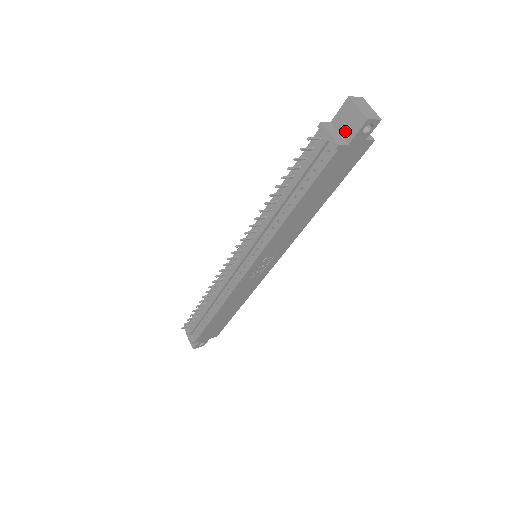
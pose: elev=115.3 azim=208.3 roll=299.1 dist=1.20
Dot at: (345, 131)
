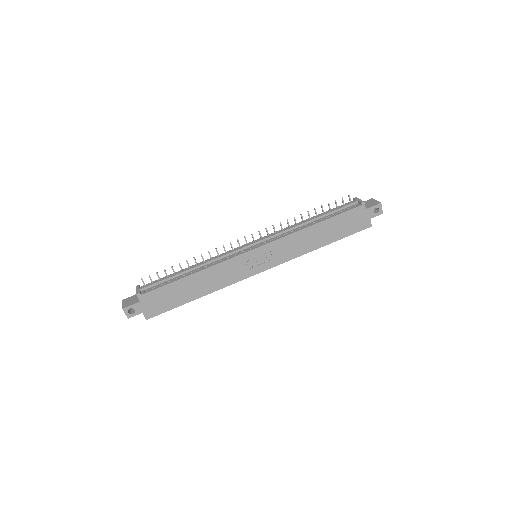
Dot at: (366, 206)
